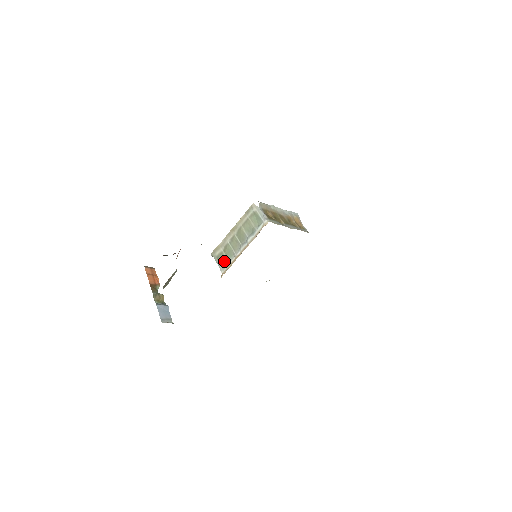
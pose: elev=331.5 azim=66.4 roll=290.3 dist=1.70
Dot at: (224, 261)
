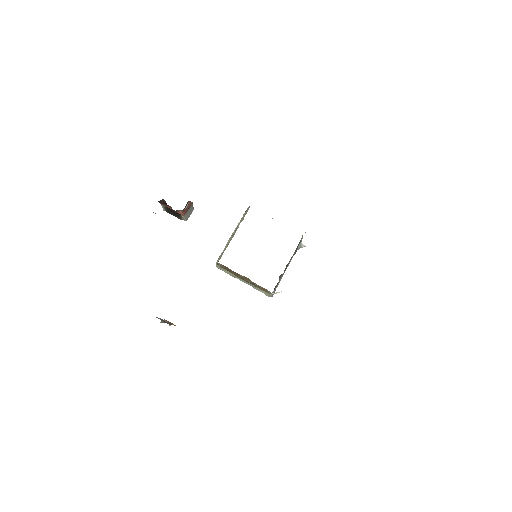
Dot at: occluded
